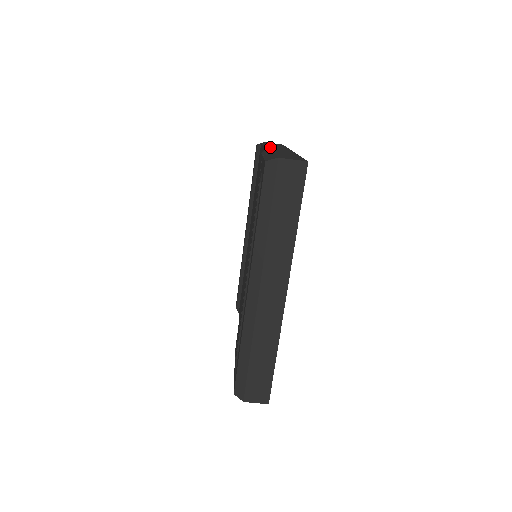
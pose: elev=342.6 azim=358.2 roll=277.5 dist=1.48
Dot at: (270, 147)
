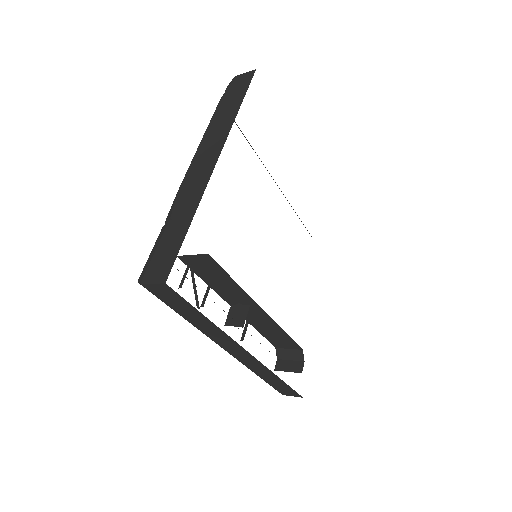
Dot at: (200, 154)
